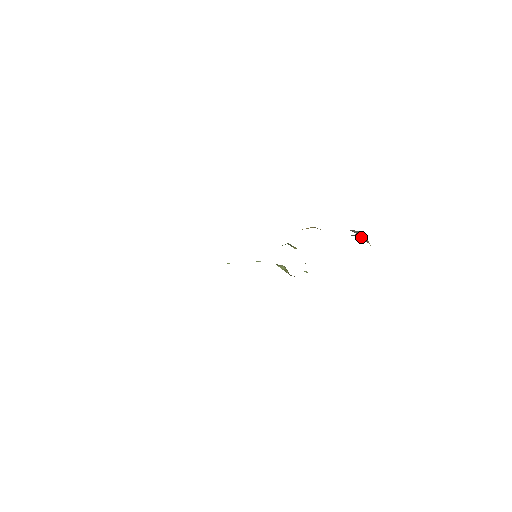
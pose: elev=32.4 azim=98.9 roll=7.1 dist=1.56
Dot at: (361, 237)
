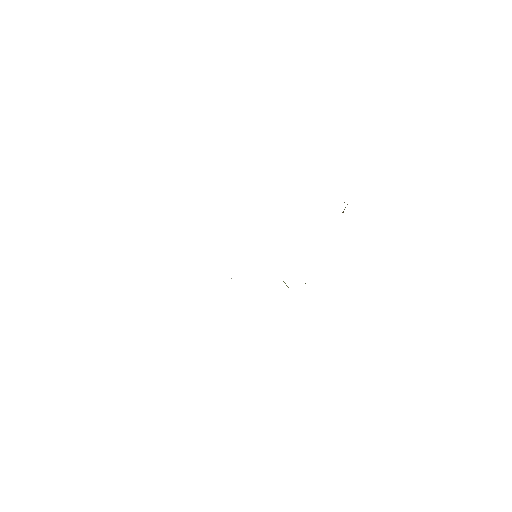
Dot at: occluded
